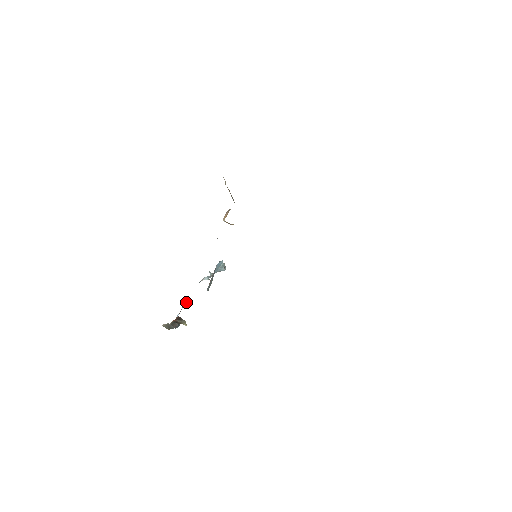
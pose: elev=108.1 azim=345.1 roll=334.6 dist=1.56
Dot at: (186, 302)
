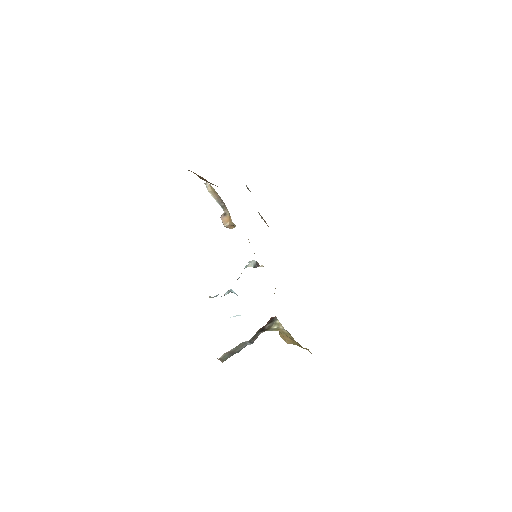
Dot at: occluded
